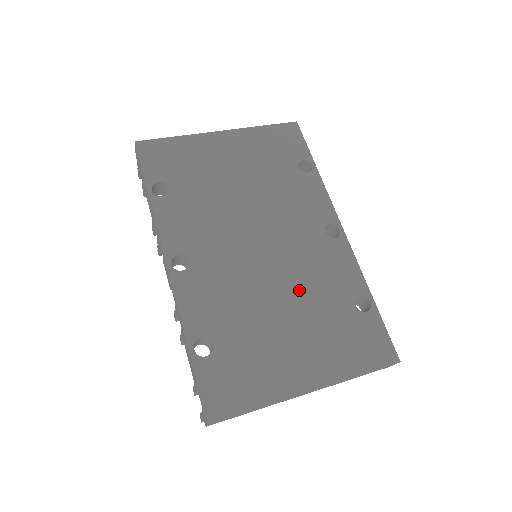
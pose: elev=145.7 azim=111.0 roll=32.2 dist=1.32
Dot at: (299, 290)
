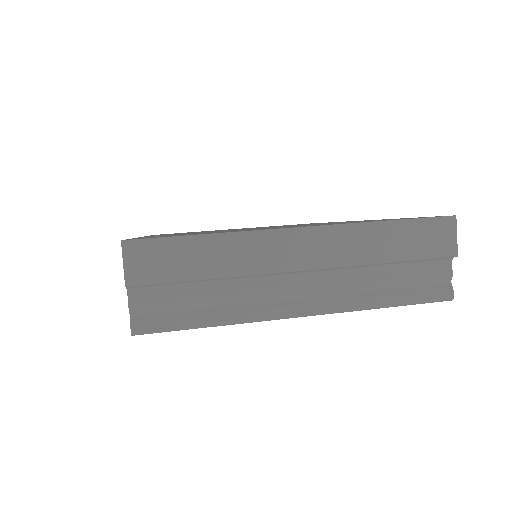
Dot at: occluded
